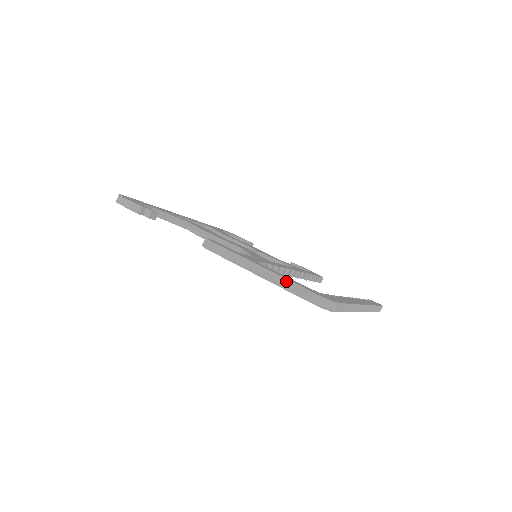
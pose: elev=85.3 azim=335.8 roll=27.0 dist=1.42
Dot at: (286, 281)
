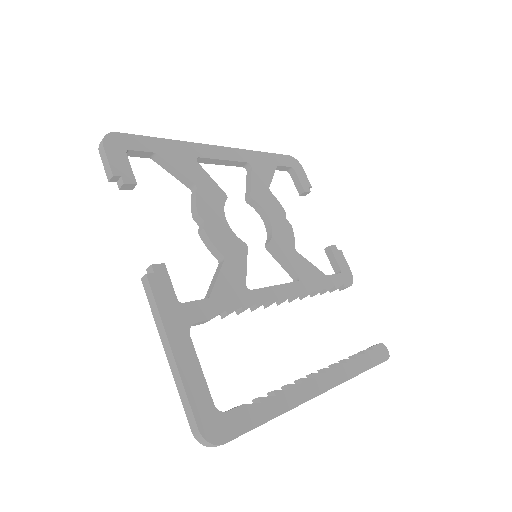
Dot at: (183, 389)
